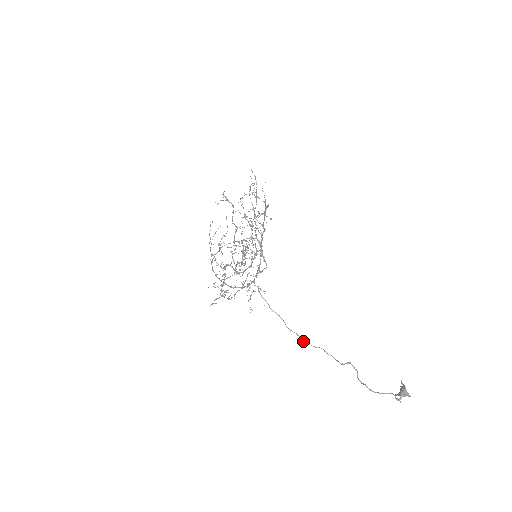
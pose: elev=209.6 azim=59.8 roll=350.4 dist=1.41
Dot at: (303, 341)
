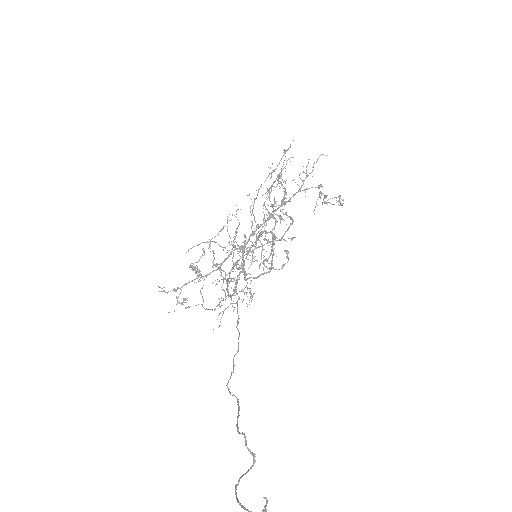
Dot at: occluded
